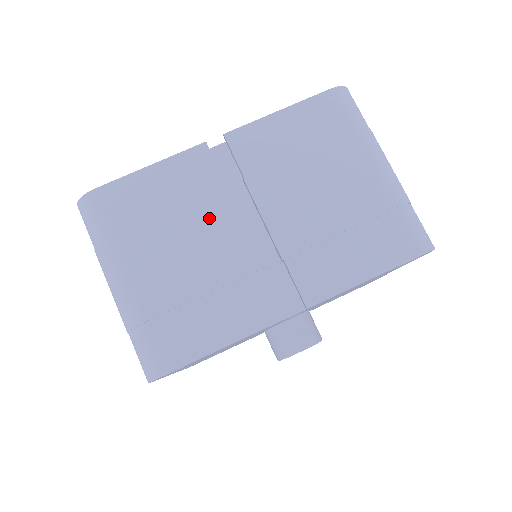
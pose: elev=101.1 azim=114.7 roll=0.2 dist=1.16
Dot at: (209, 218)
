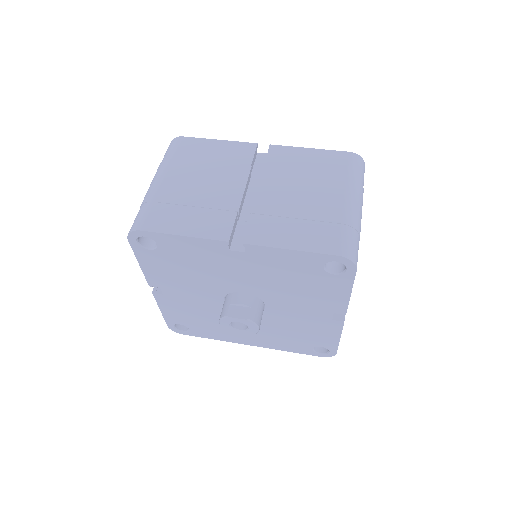
Dot at: (228, 175)
